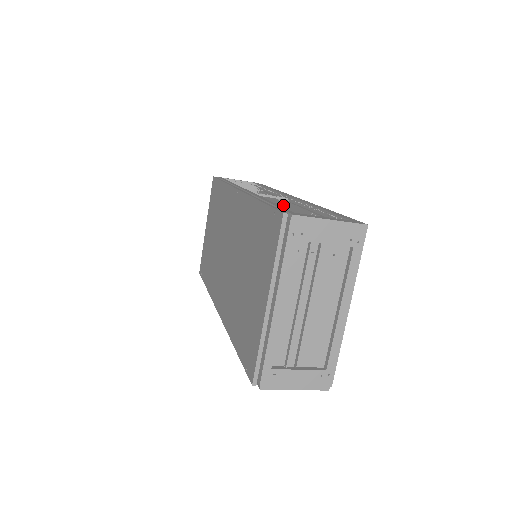
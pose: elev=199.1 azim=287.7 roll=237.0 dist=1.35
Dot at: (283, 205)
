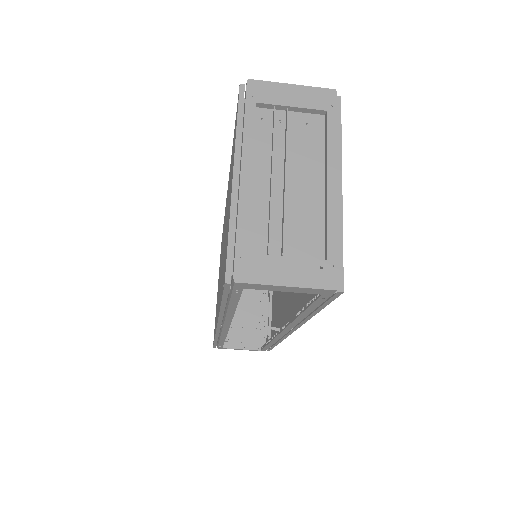
Dot at: occluded
